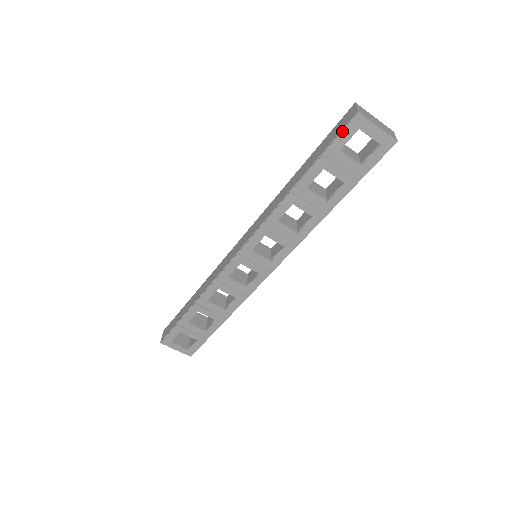
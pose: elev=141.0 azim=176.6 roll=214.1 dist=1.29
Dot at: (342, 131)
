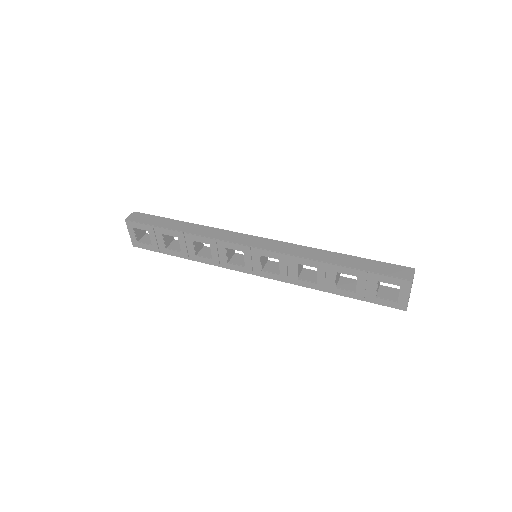
Dot at: (393, 277)
